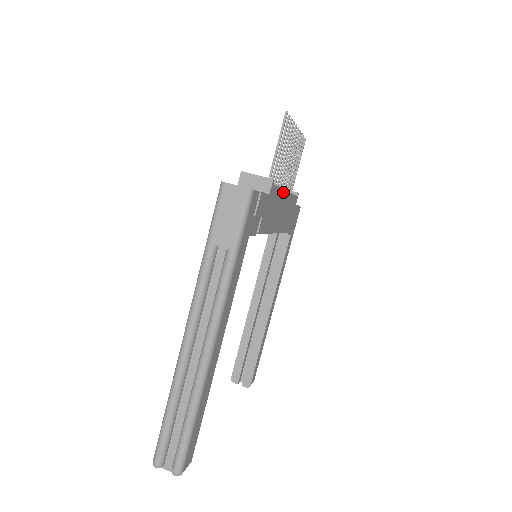
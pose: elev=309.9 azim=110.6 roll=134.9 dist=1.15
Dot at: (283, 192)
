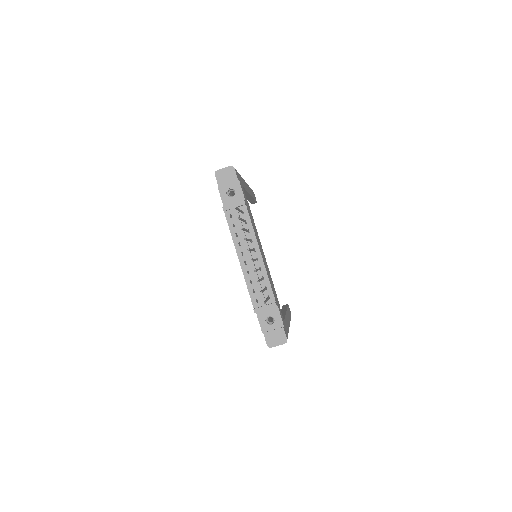
Dot at: (264, 265)
